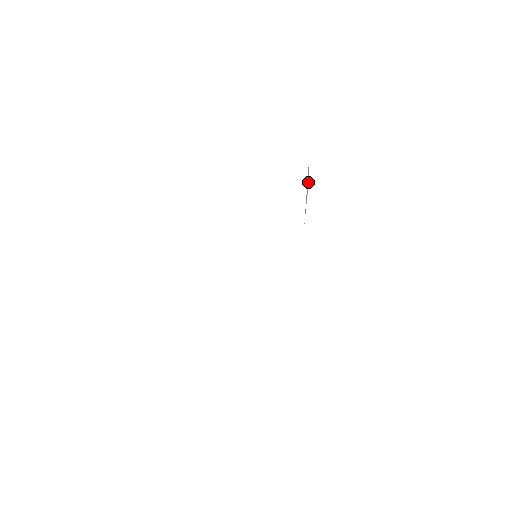
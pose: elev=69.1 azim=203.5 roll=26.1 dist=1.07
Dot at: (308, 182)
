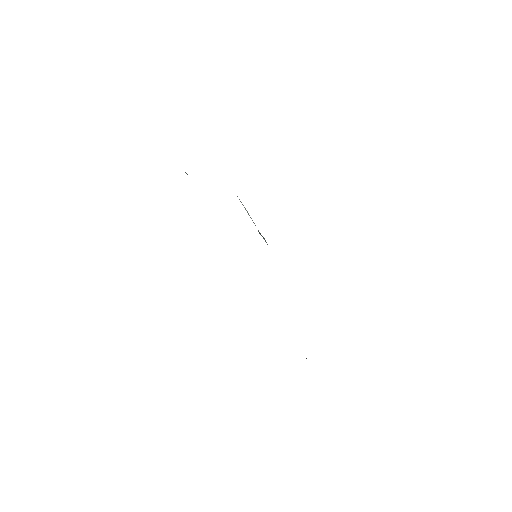
Dot at: (244, 207)
